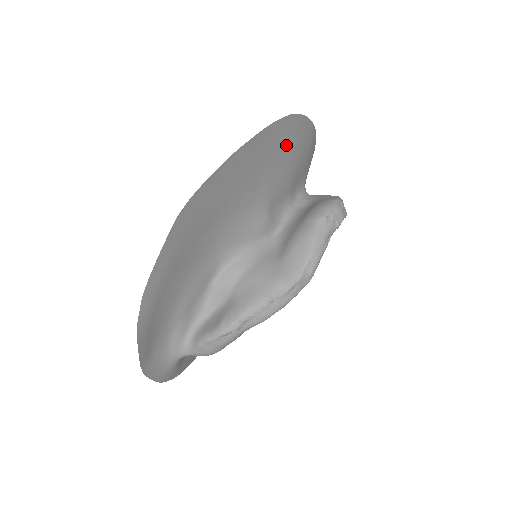
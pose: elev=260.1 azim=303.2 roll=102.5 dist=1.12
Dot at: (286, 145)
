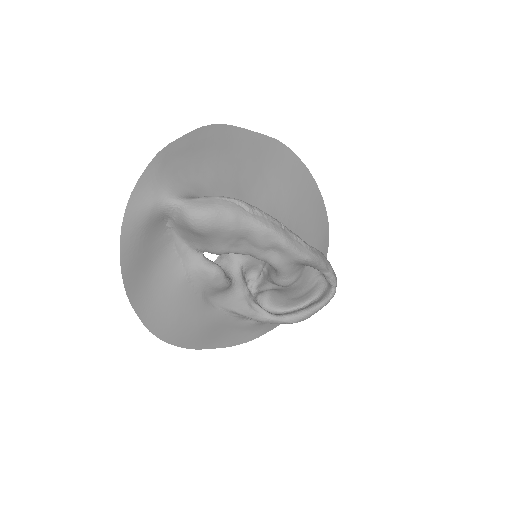
Dot at: (317, 234)
